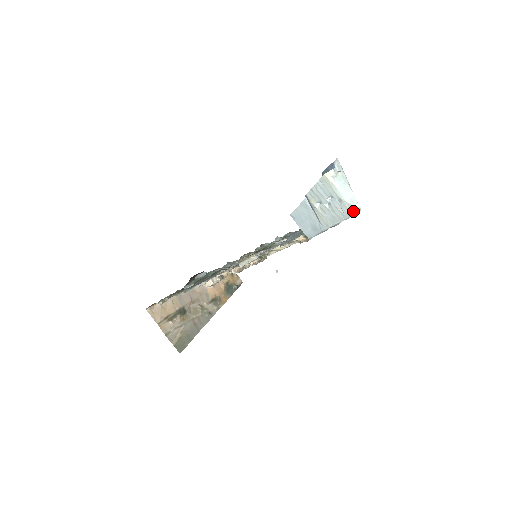
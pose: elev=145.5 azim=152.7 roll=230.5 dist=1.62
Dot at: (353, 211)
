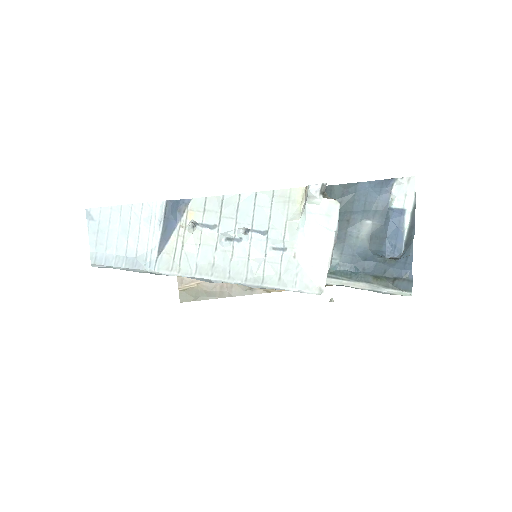
Dot at: (291, 283)
